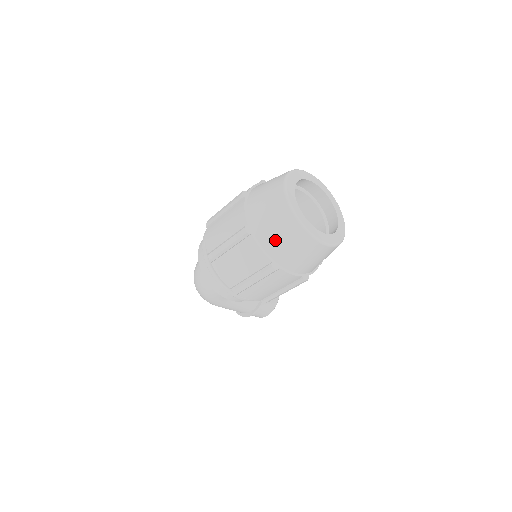
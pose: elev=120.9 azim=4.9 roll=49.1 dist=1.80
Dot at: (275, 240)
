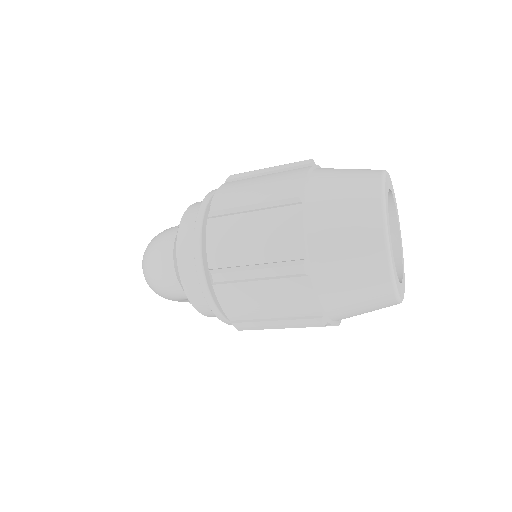
Dot at: (343, 292)
